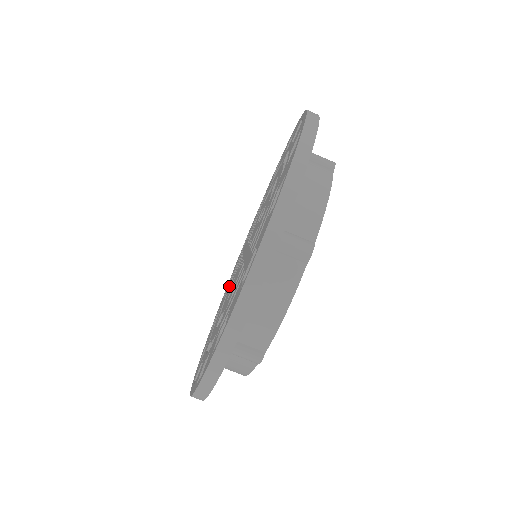
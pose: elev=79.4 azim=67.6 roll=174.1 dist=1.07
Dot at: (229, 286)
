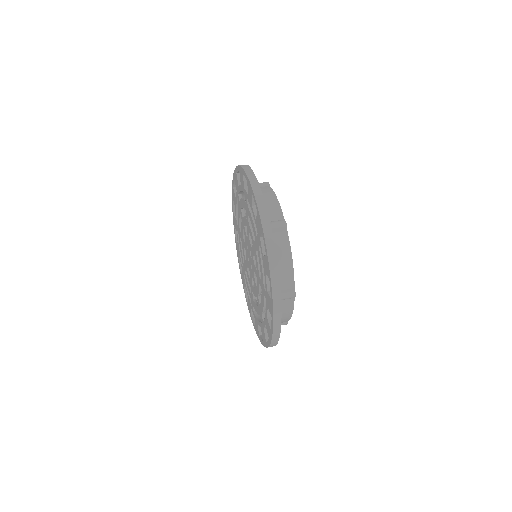
Dot at: (258, 306)
